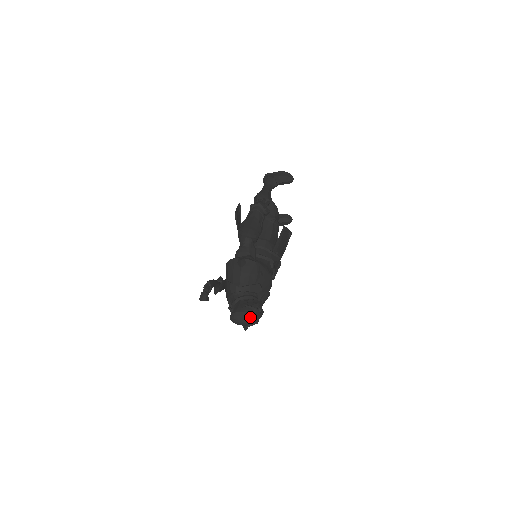
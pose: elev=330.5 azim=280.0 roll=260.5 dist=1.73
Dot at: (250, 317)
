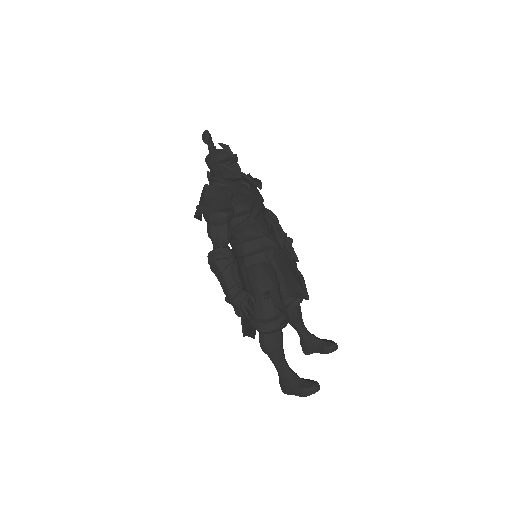
Dot at: occluded
